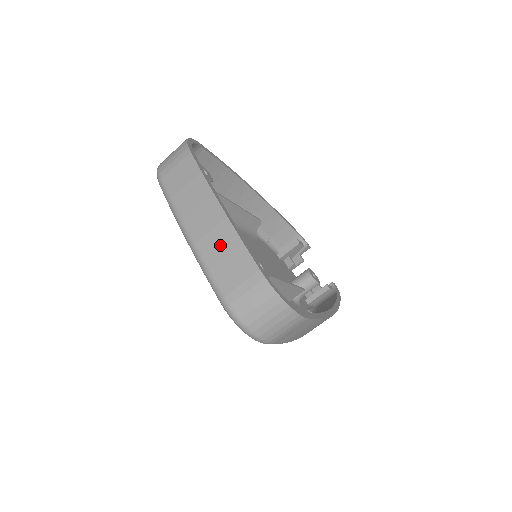
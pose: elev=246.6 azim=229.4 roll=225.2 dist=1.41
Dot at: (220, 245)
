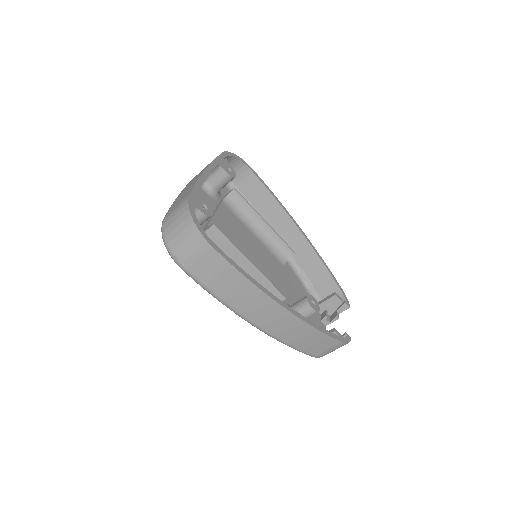
Dot at: (187, 188)
